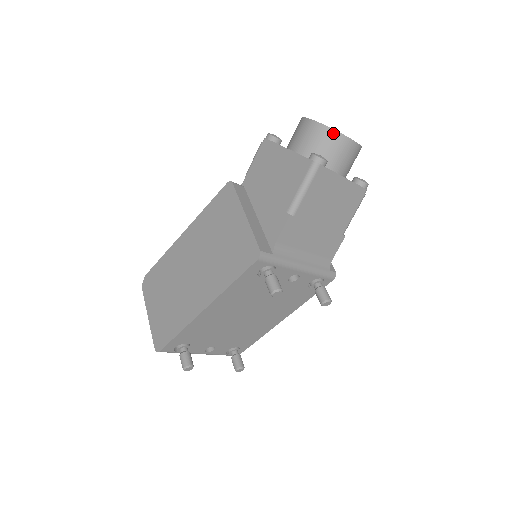
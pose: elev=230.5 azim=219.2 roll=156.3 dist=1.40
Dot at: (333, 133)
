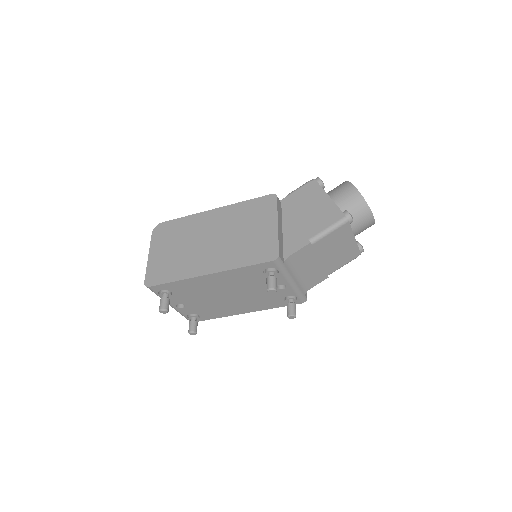
Dot at: (365, 205)
